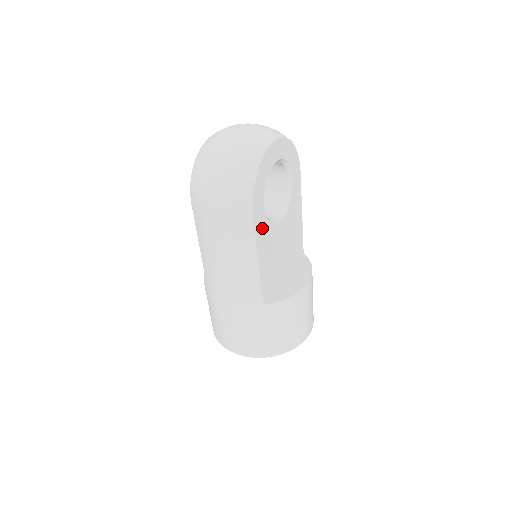
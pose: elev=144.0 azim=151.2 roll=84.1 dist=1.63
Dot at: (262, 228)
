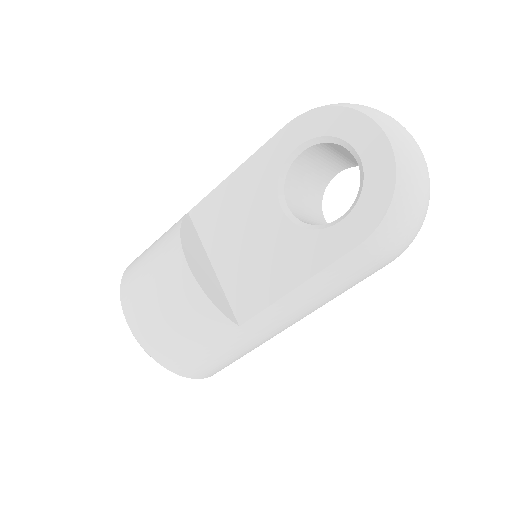
Dot at: occluded
